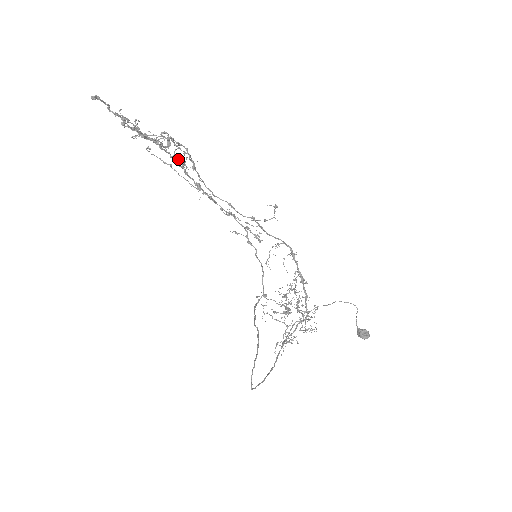
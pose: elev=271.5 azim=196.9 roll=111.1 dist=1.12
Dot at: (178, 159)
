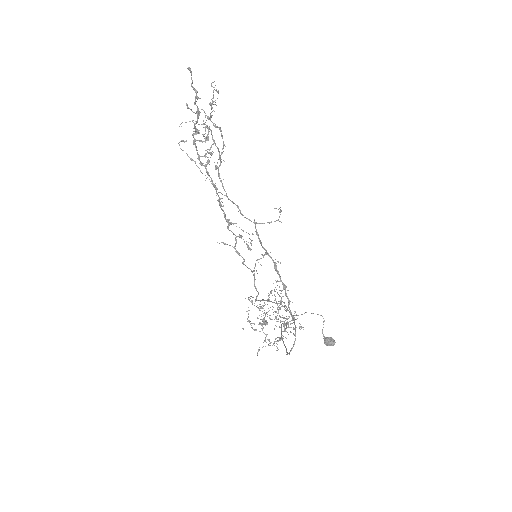
Dot at: (212, 153)
